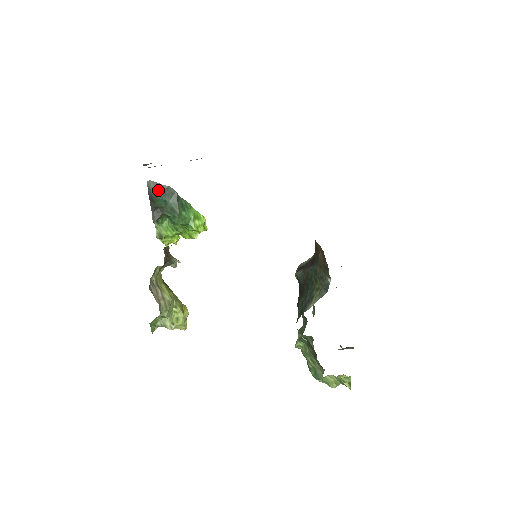
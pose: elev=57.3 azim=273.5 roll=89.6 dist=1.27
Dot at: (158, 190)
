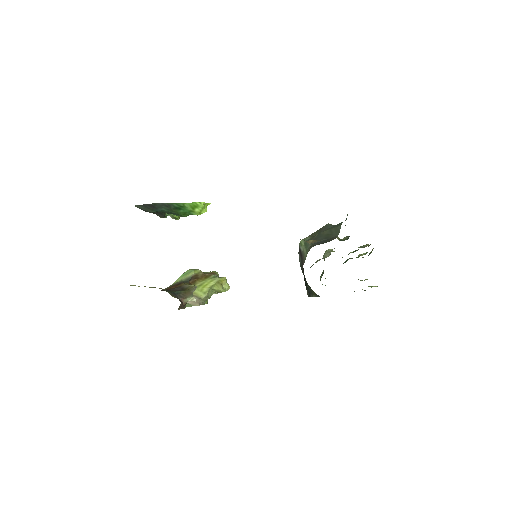
Dot at: (148, 208)
